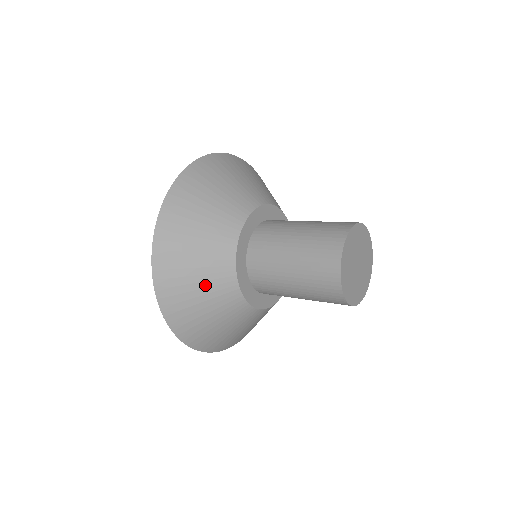
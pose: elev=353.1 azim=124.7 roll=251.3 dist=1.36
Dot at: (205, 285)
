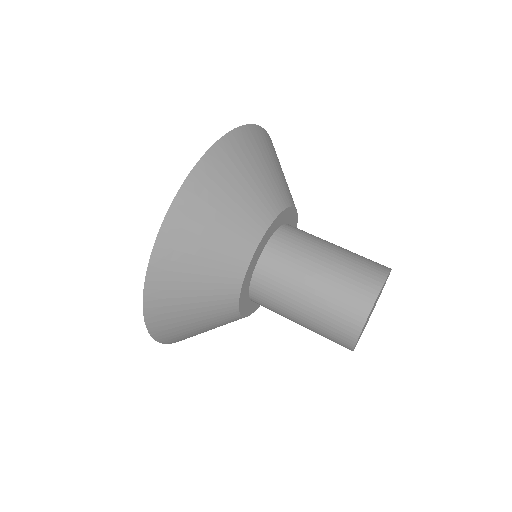
Dot at: occluded
